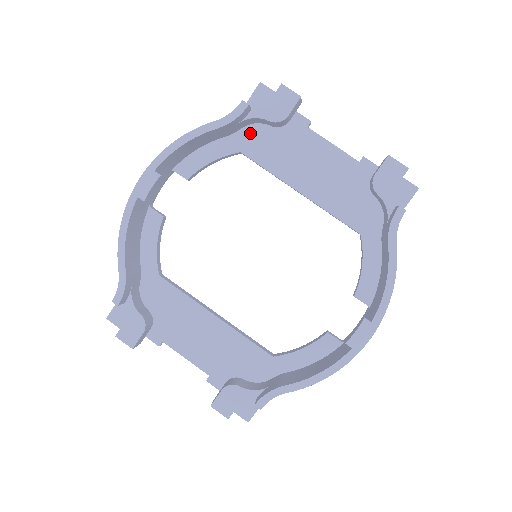
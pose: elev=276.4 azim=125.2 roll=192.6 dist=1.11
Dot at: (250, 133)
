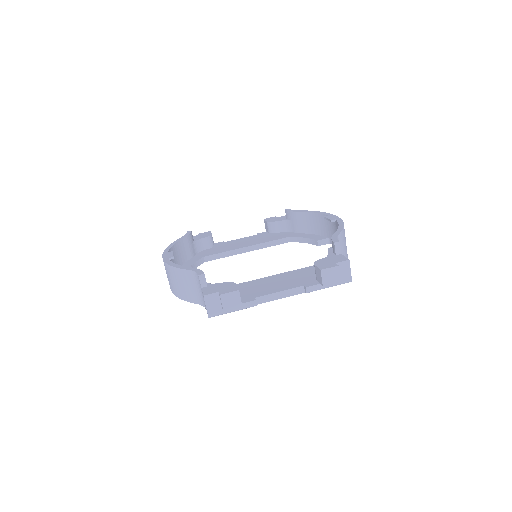
Dot at: (201, 254)
